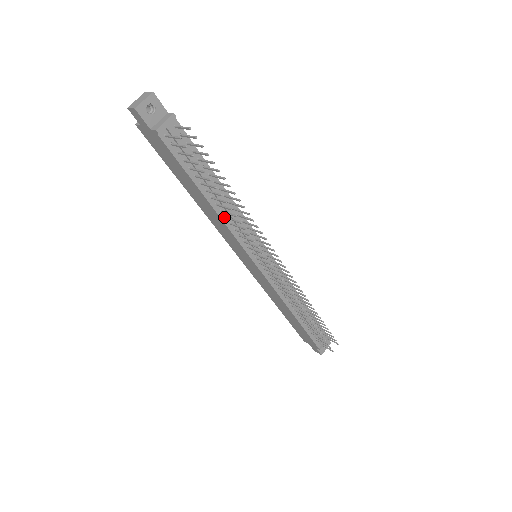
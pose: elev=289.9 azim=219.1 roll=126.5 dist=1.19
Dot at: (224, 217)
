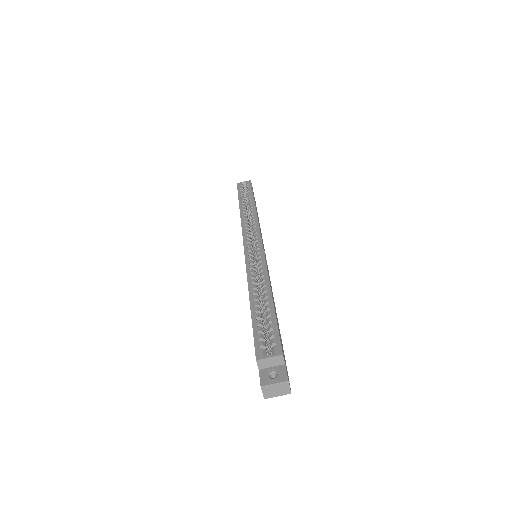
Dot at: occluded
